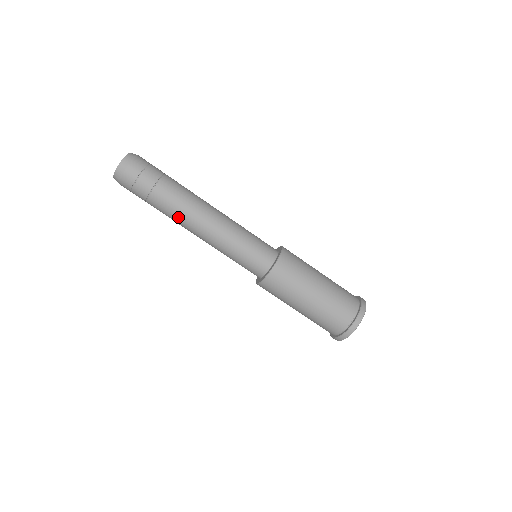
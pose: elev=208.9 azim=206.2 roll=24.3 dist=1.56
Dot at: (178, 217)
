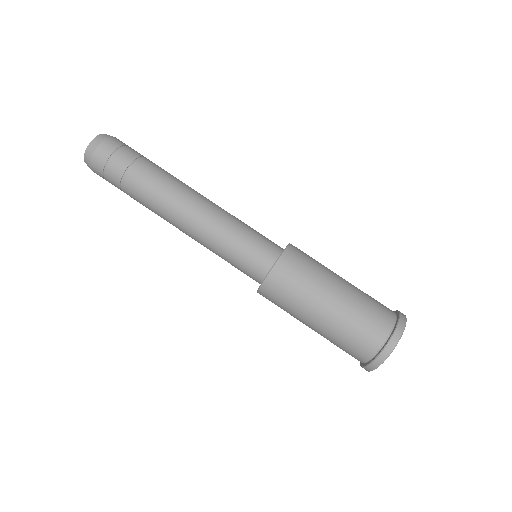
Dot at: (160, 197)
